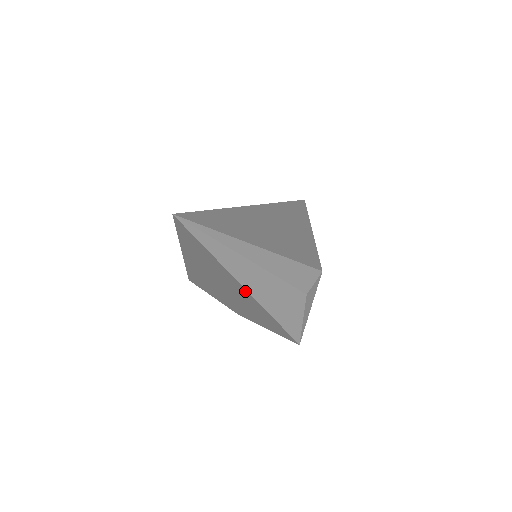
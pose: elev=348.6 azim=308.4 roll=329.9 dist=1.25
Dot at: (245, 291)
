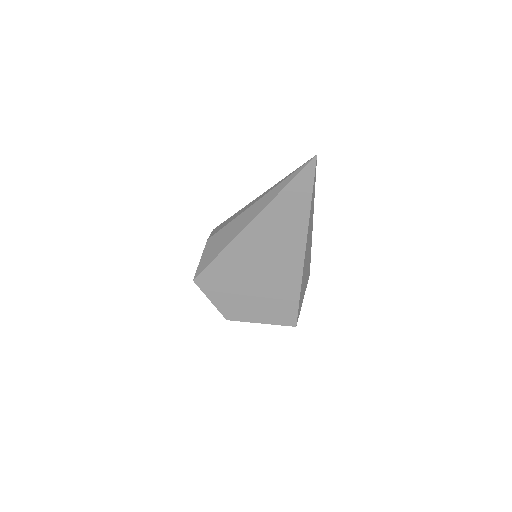
Dot at: (301, 250)
